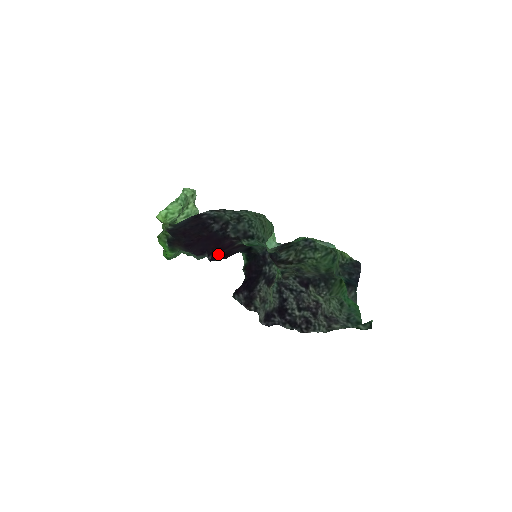
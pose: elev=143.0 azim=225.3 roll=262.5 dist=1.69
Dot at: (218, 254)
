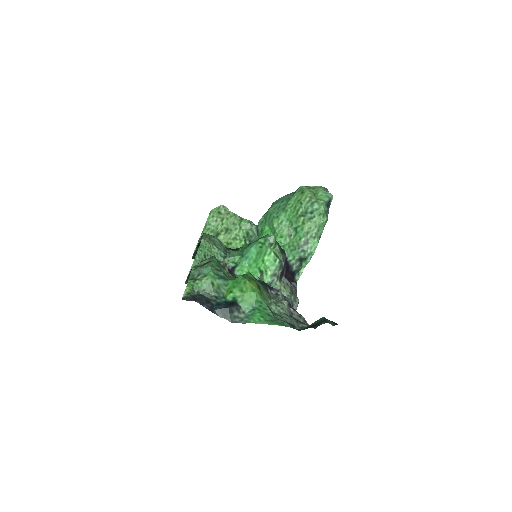
Dot at: occluded
